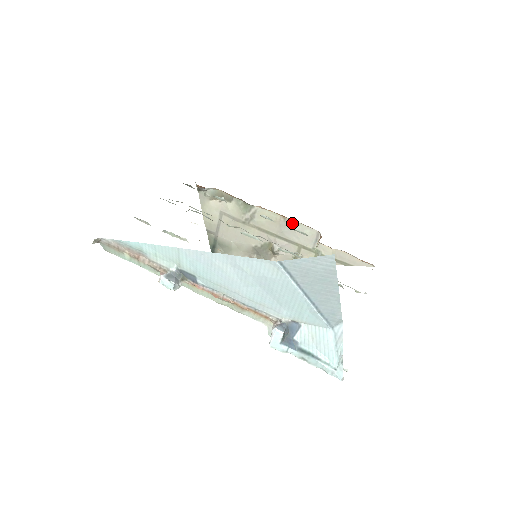
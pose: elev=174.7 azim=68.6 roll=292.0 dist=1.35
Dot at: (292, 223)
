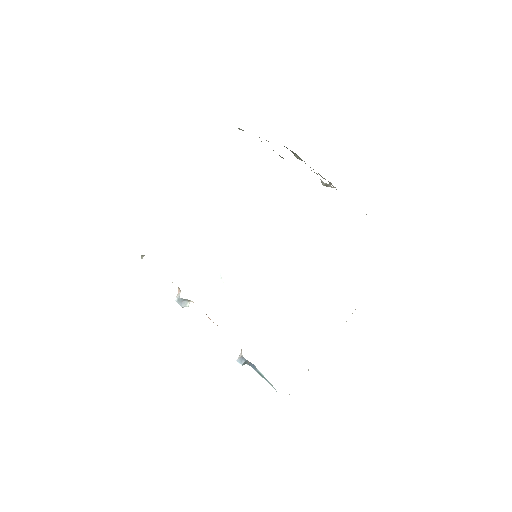
Dot at: occluded
